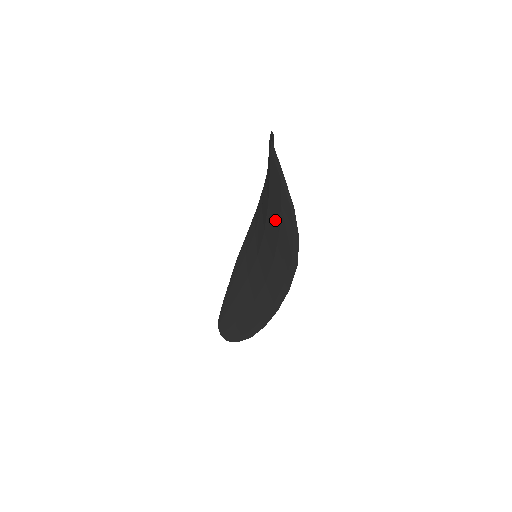
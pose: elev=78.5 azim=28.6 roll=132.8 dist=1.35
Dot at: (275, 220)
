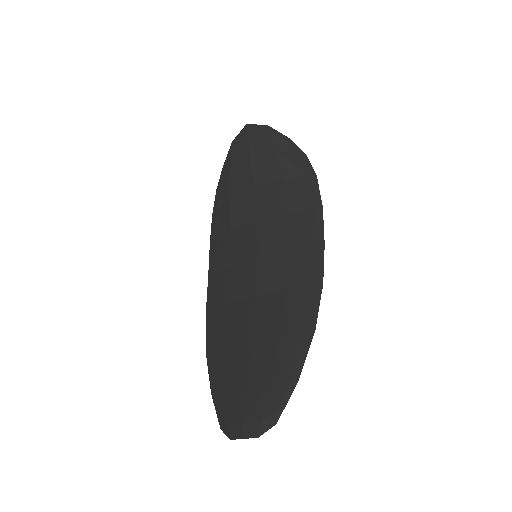
Dot at: (271, 178)
